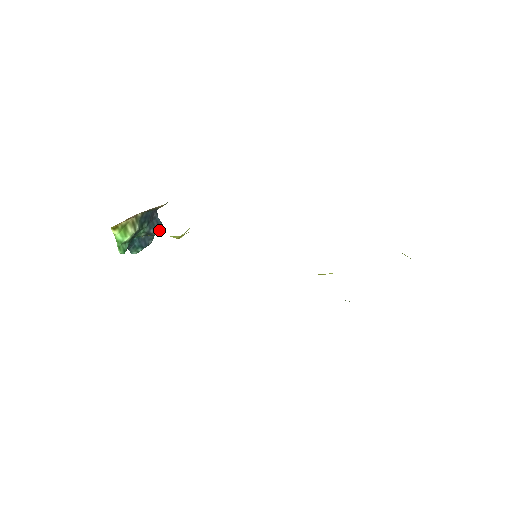
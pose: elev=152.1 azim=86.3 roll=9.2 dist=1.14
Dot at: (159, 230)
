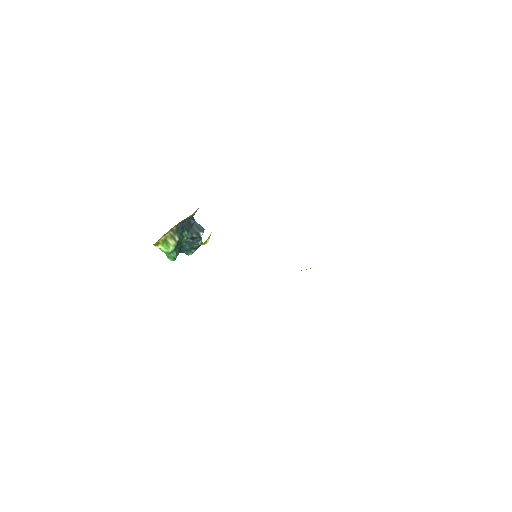
Dot at: (201, 233)
